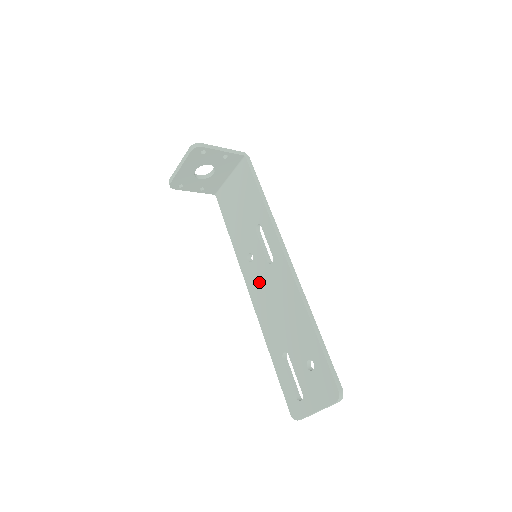
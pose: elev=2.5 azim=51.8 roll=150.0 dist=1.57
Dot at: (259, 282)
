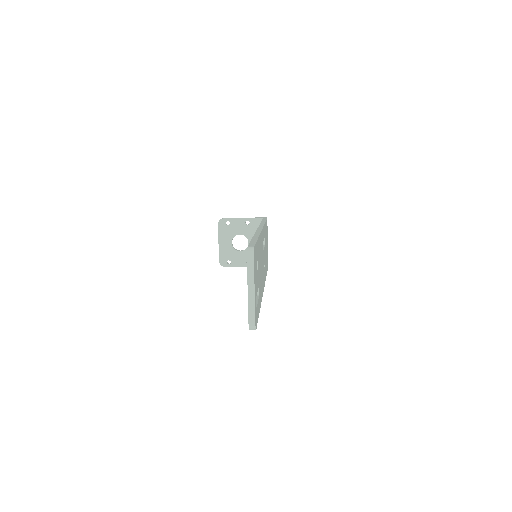
Dot at: occluded
